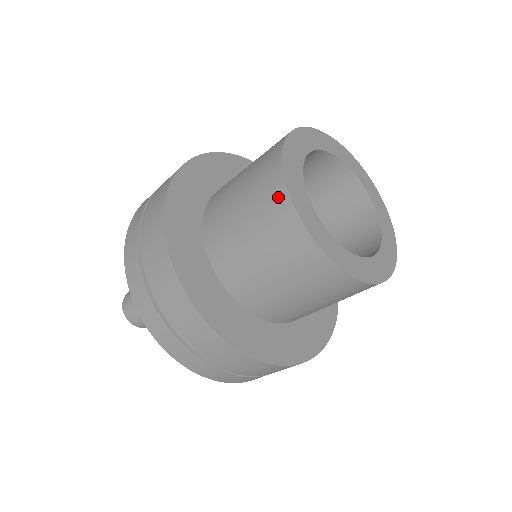
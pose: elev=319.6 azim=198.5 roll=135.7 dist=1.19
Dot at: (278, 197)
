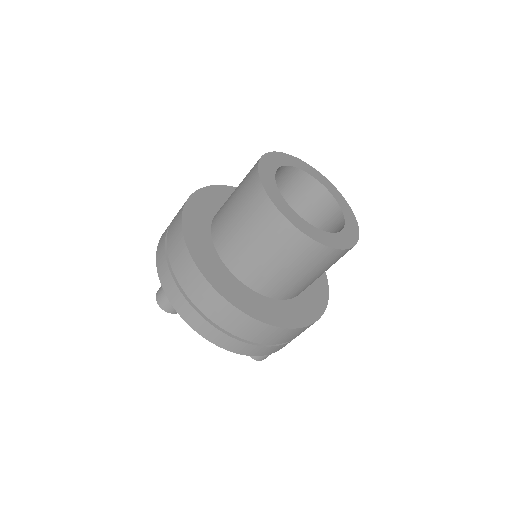
Dot at: (256, 191)
